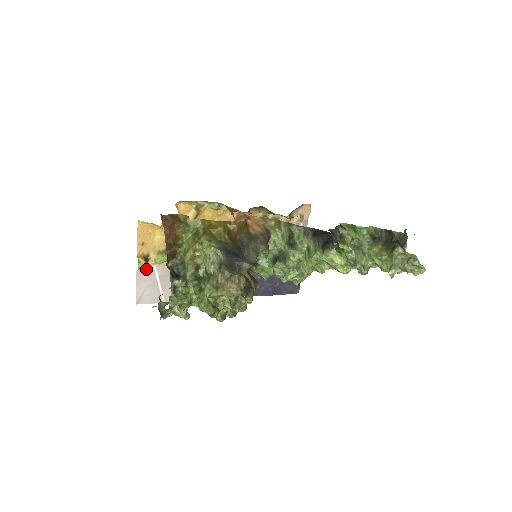
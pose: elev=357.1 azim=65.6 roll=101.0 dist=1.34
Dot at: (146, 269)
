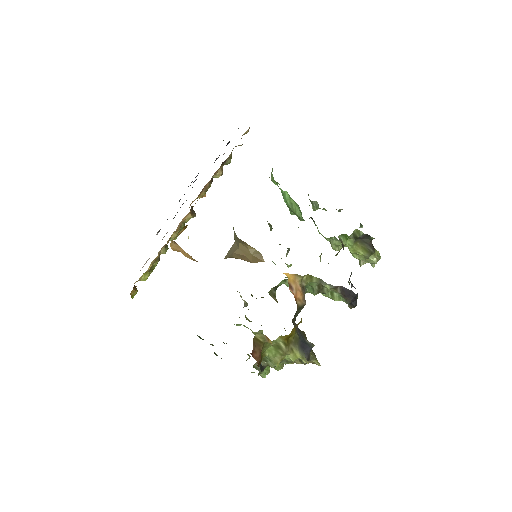
Dot at: occluded
